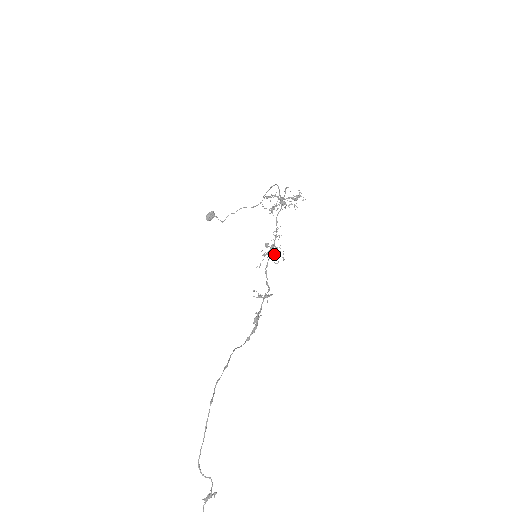
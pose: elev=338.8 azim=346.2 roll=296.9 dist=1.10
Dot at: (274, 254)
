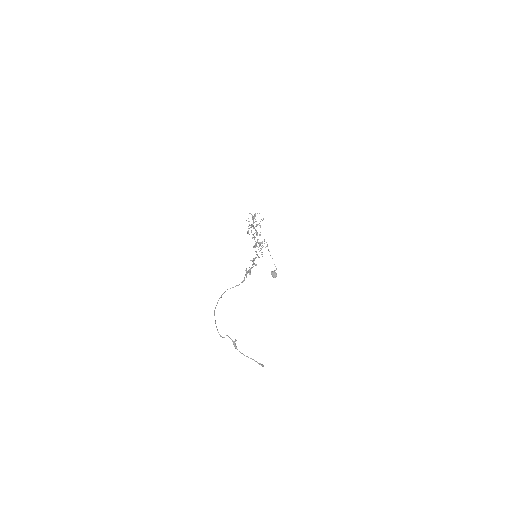
Dot at: occluded
